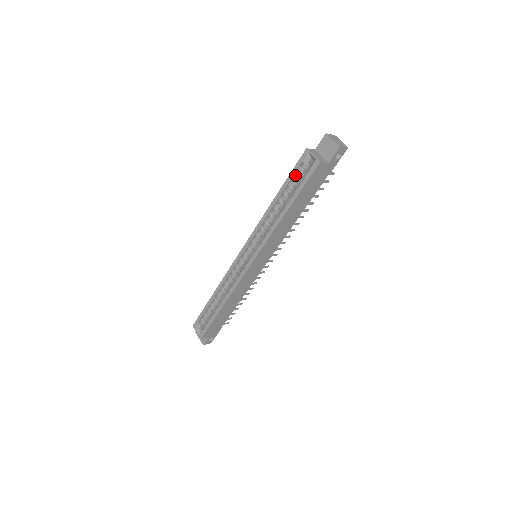
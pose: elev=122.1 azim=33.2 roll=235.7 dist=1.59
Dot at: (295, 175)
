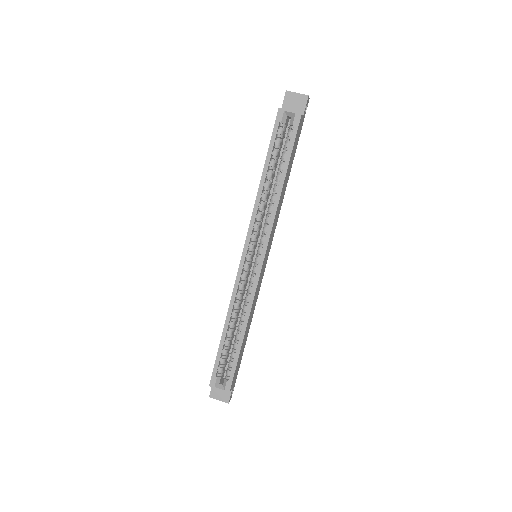
Dot at: (276, 141)
